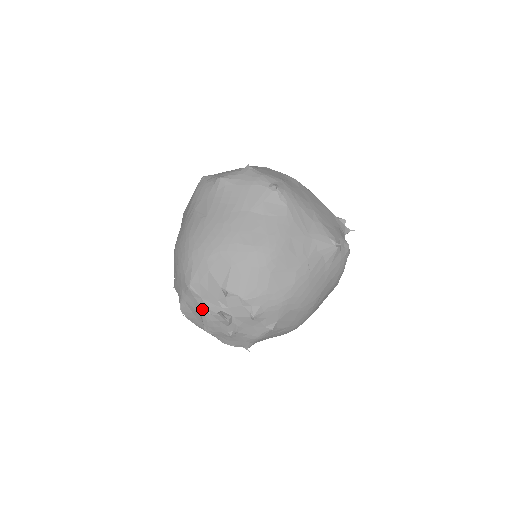
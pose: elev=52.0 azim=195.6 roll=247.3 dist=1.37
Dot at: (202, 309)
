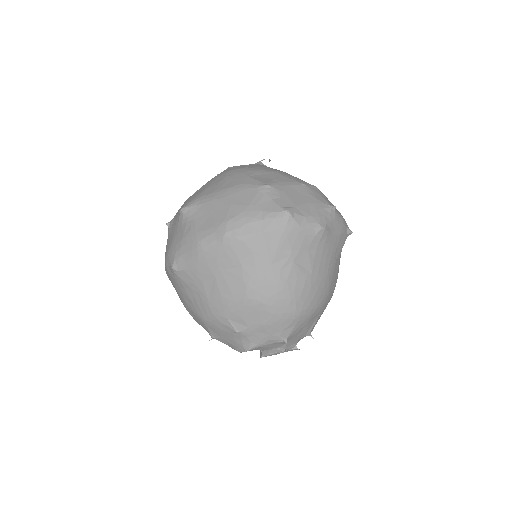
Dot at: (283, 351)
